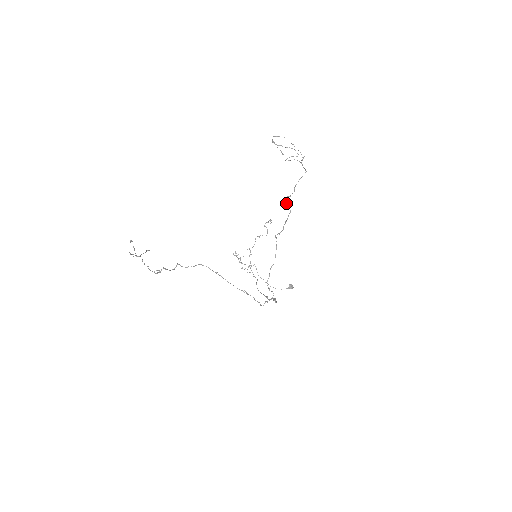
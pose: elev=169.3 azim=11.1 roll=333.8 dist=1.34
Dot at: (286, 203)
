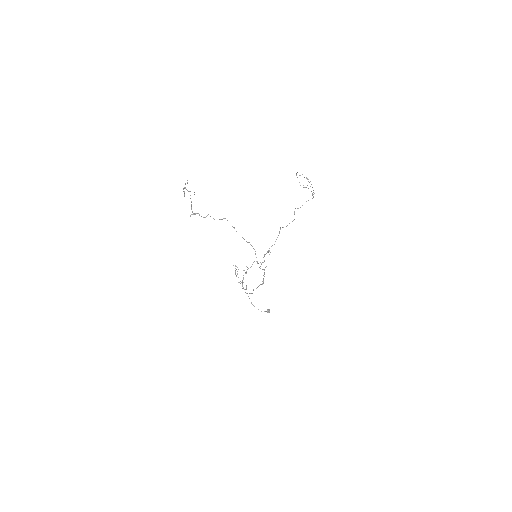
Dot at: (294, 212)
